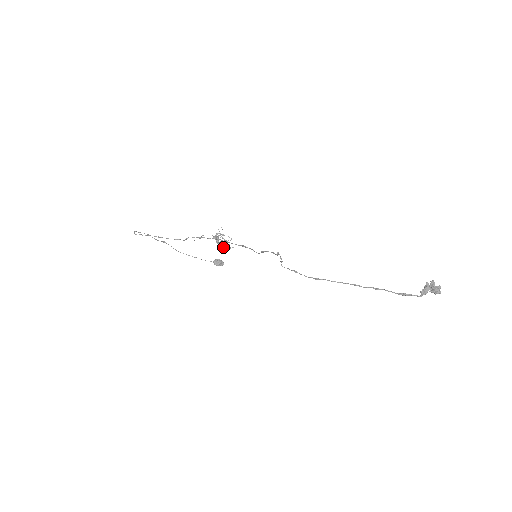
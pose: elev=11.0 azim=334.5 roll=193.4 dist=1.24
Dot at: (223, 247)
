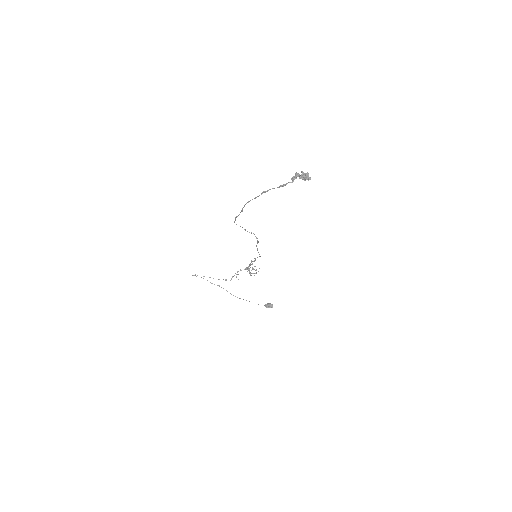
Dot at: occluded
